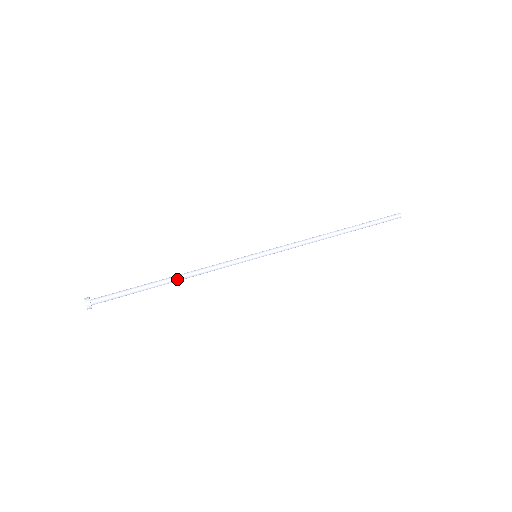
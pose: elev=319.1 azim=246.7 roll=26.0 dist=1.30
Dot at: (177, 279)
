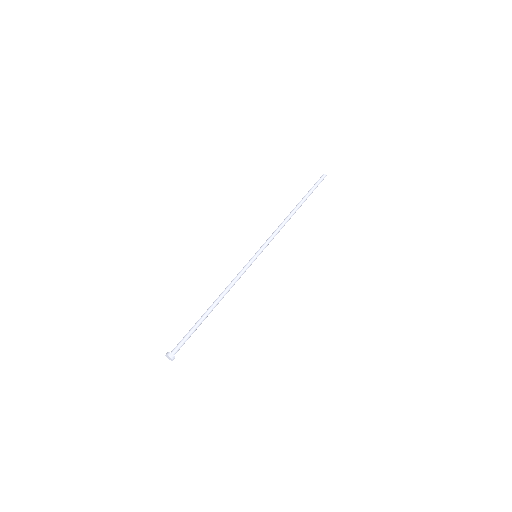
Dot at: occluded
